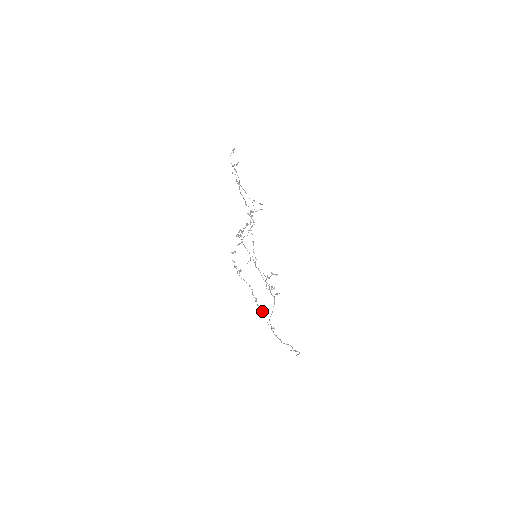
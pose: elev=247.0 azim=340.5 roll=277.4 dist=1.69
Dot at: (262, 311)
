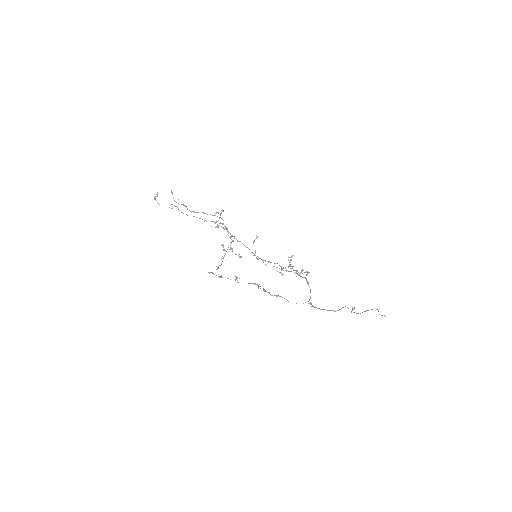
Dot at: (277, 295)
